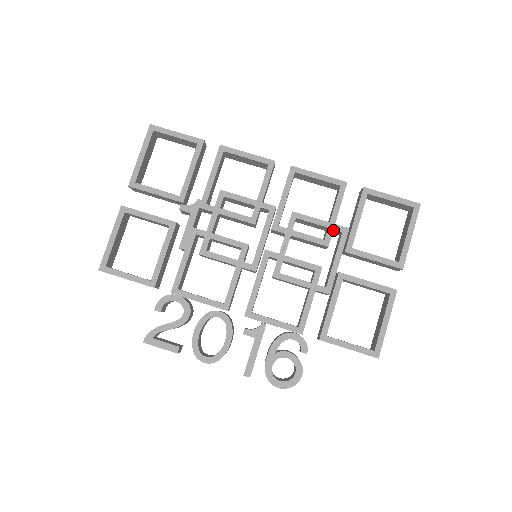
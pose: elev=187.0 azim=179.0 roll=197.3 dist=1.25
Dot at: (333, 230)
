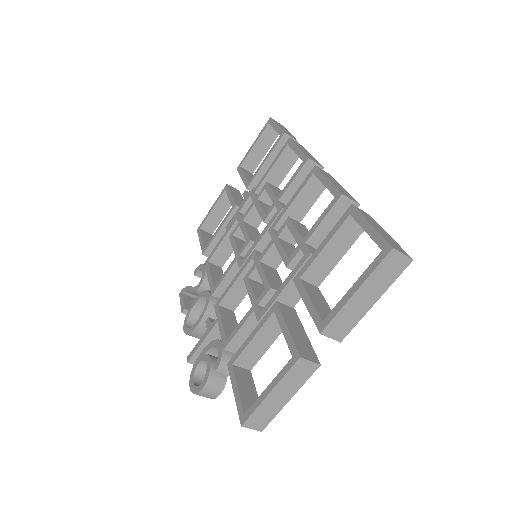
Dot at: occluded
